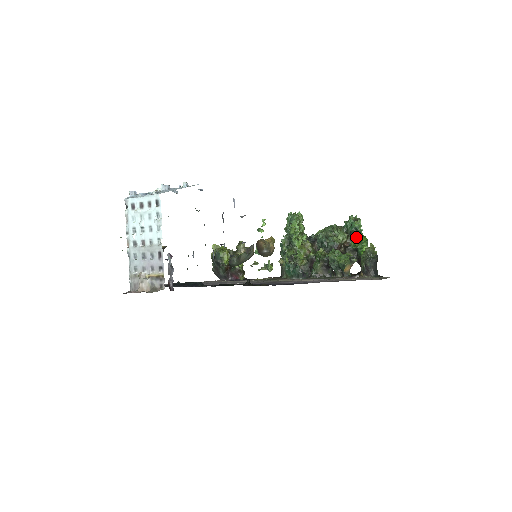
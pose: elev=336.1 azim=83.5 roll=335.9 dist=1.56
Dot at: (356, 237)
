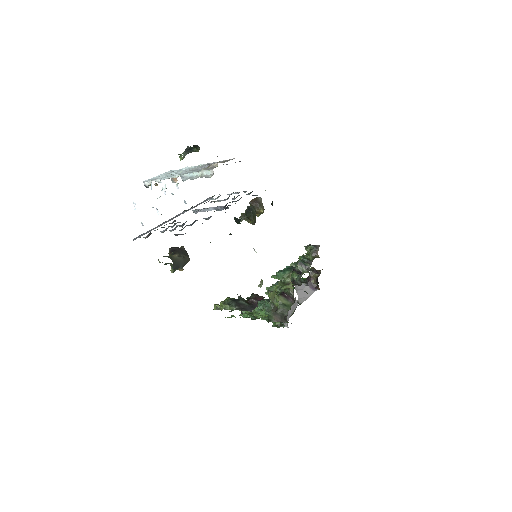
Dot at: occluded
